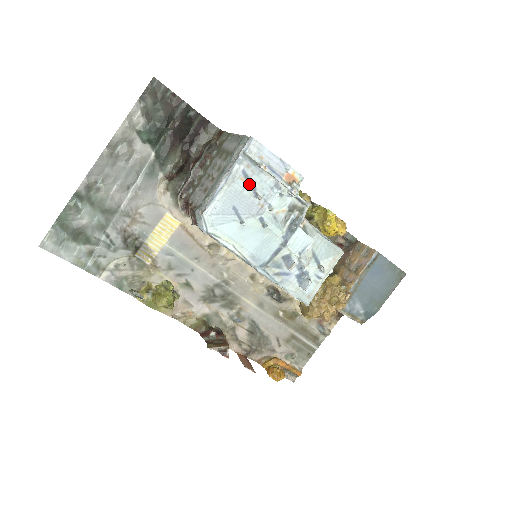
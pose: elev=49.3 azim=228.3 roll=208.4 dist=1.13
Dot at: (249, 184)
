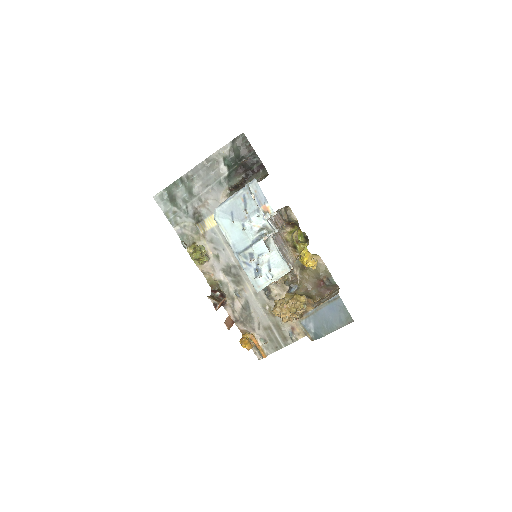
Dot at: (244, 203)
